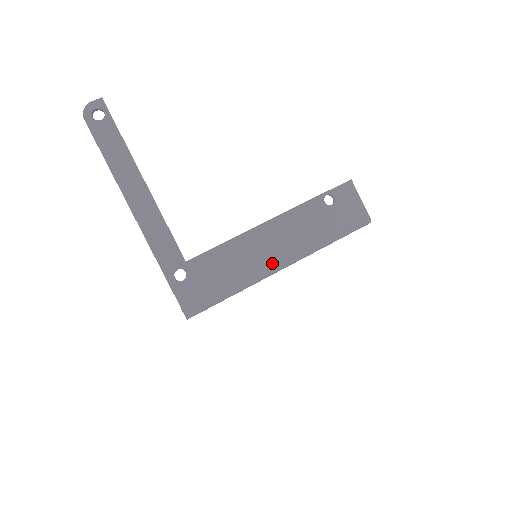
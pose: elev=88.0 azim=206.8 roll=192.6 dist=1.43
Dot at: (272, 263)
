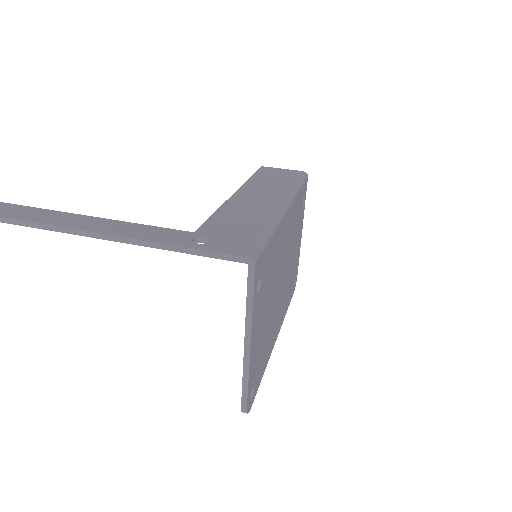
Dot at: (274, 206)
